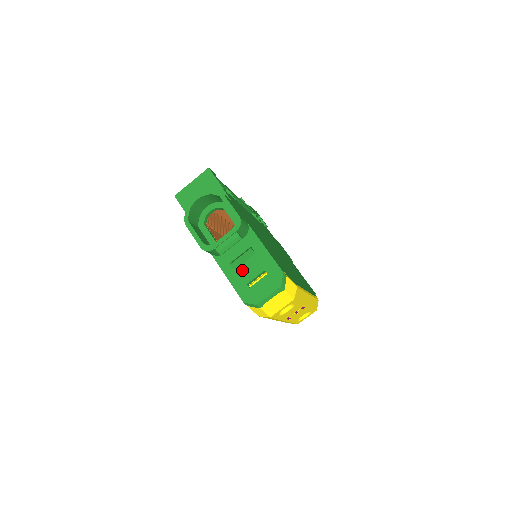
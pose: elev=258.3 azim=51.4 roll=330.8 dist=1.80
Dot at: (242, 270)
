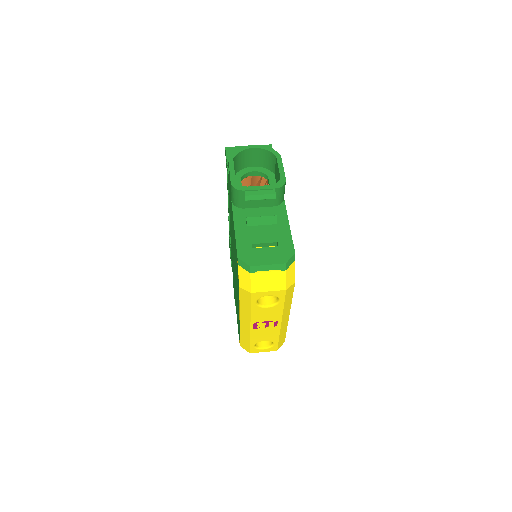
Dot at: (254, 230)
